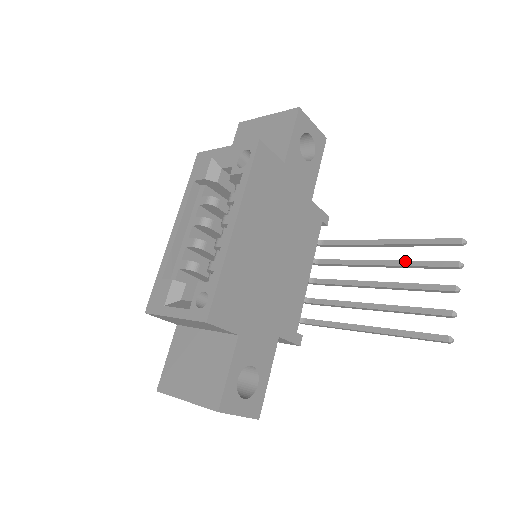
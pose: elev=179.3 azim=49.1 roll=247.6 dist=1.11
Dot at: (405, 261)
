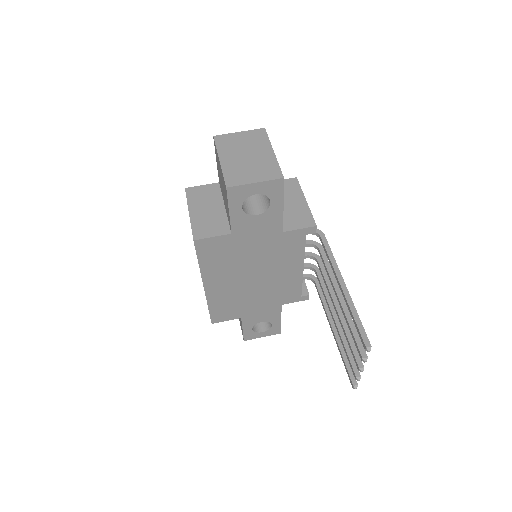
Dot at: (345, 317)
